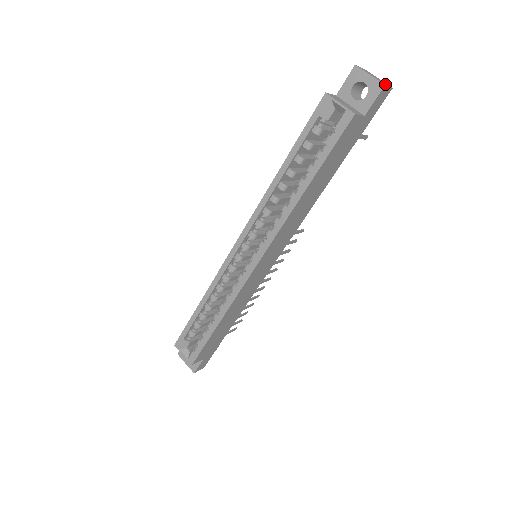
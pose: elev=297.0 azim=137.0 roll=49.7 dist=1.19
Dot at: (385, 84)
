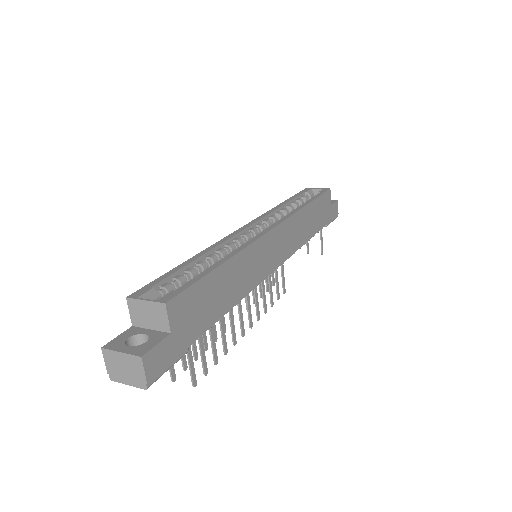
Dot at: occluded
